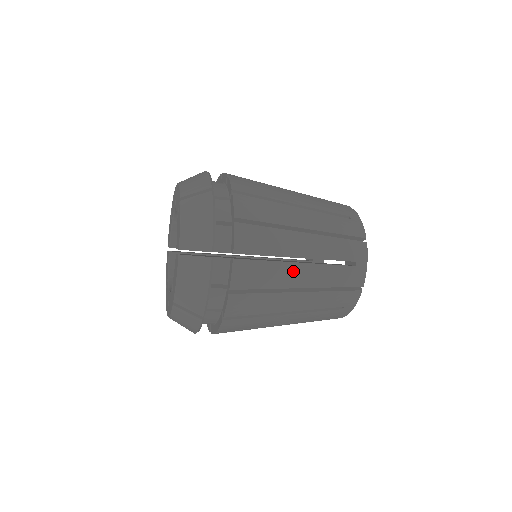
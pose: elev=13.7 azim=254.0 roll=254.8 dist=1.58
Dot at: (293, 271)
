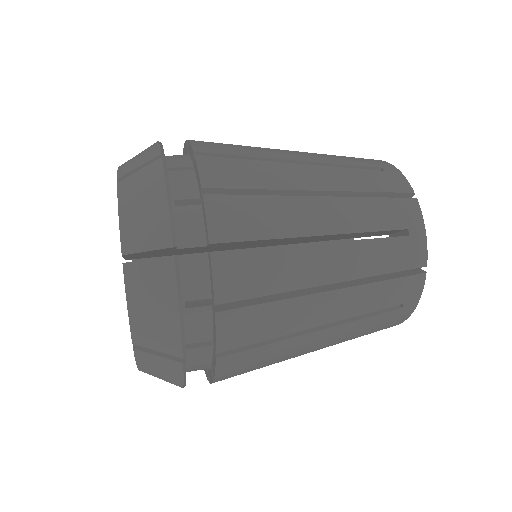
Dot at: (307, 341)
